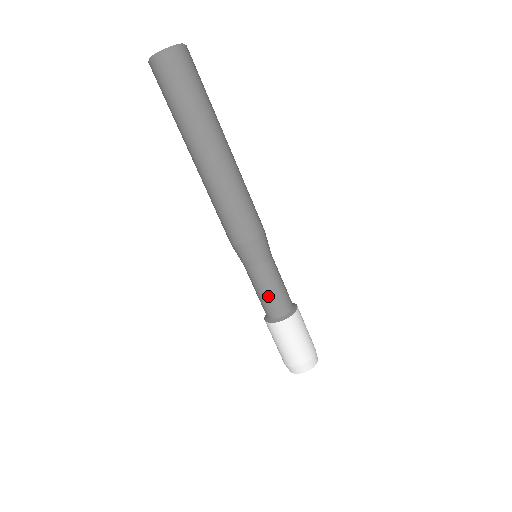
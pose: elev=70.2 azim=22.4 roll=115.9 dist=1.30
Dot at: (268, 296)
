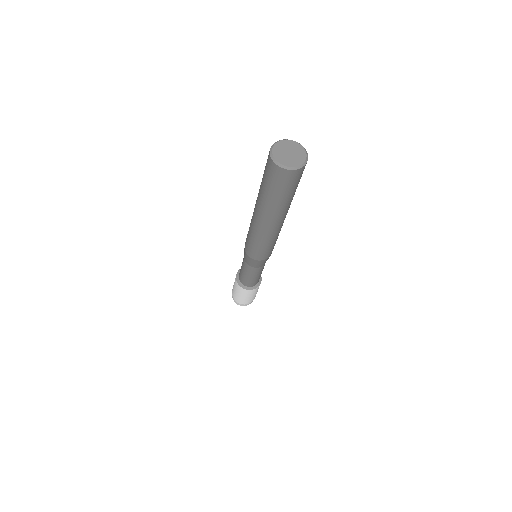
Dot at: (245, 276)
